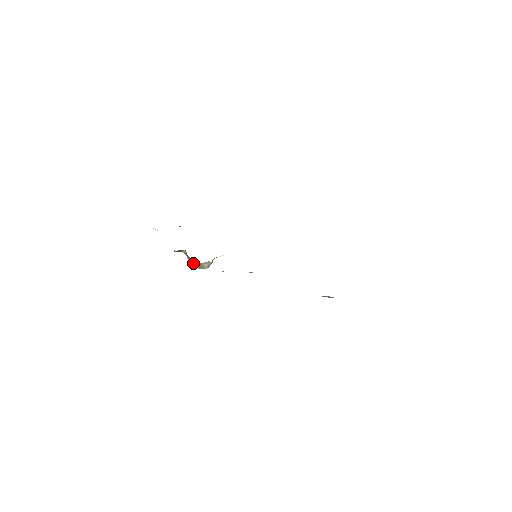
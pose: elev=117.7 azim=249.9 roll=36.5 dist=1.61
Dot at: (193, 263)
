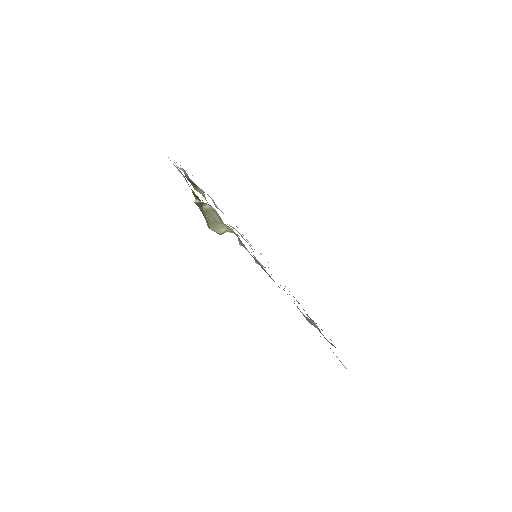
Dot at: (212, 220)
